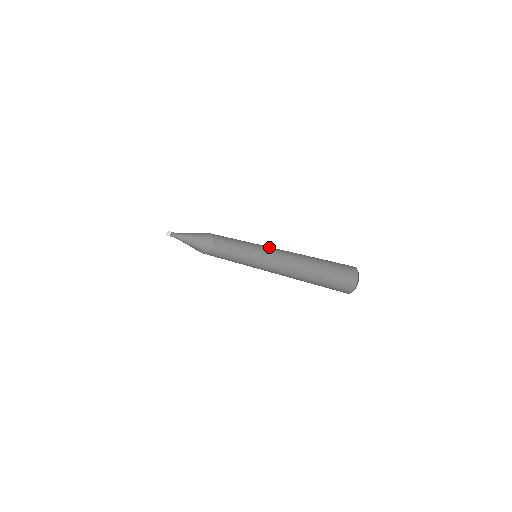
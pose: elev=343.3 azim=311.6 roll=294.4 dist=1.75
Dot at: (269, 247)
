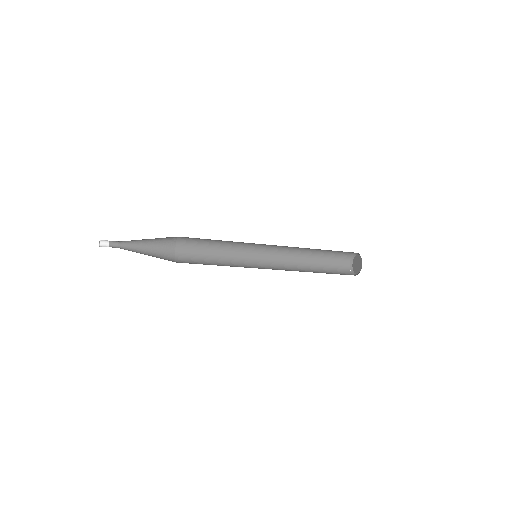
Dot at: (266, 246)
